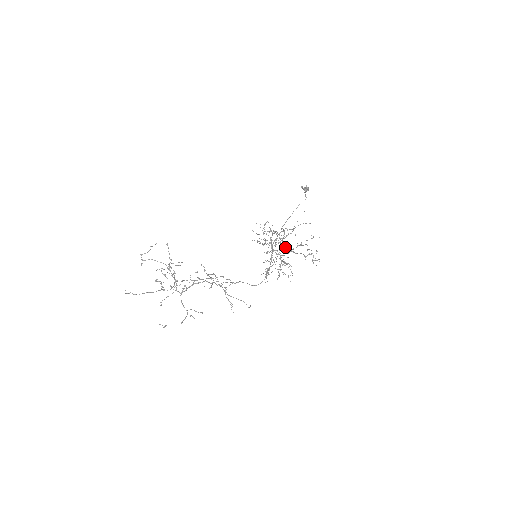
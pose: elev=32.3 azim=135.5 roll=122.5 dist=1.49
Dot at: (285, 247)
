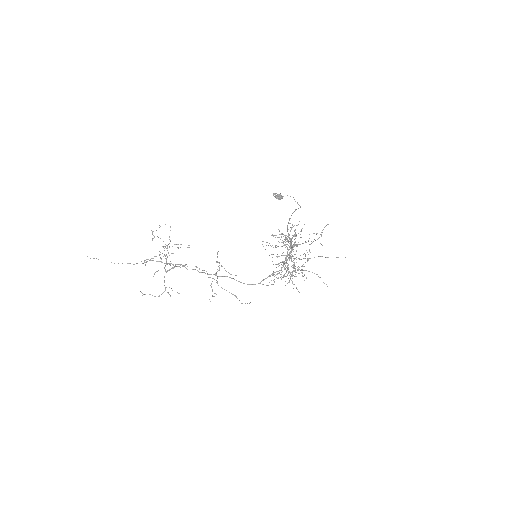
Dot at: occluded
